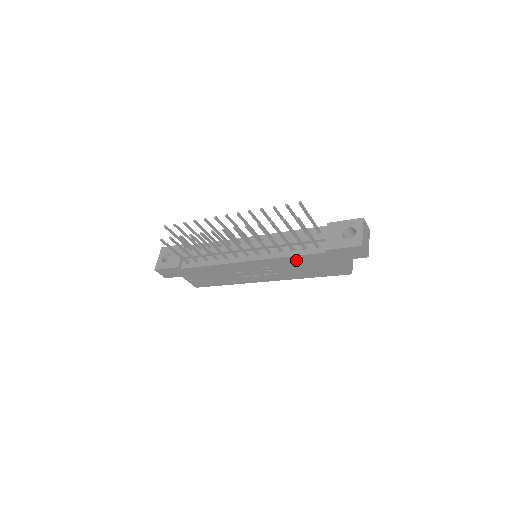
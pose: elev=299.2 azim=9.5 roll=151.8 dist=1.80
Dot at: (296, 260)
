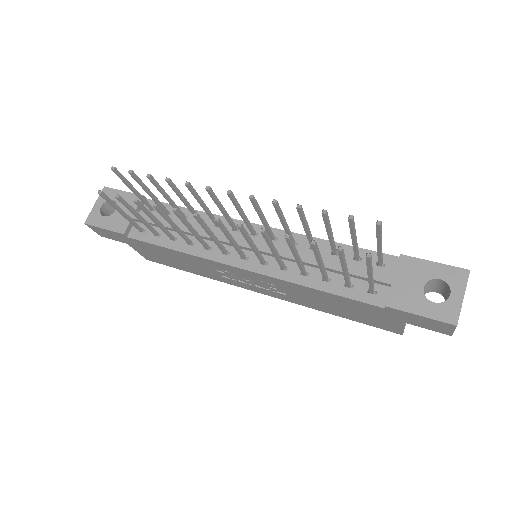
Dot at: (325, 295)
